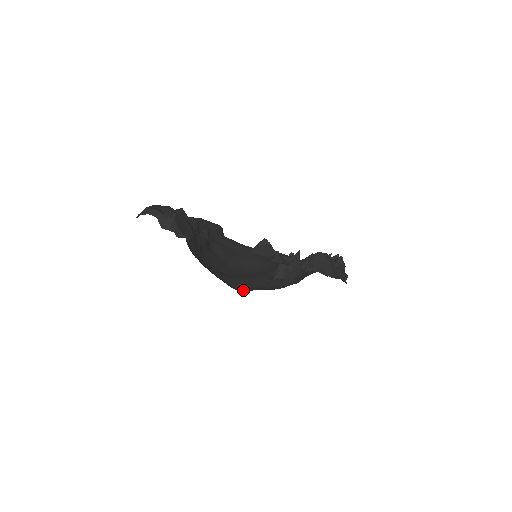
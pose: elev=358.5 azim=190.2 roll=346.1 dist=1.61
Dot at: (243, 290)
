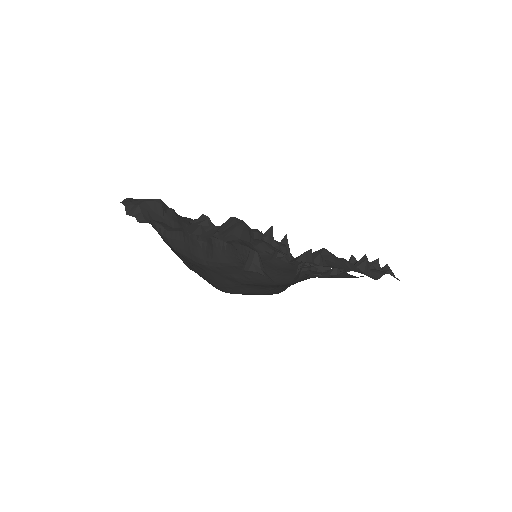
Dot at: (234, 293)
